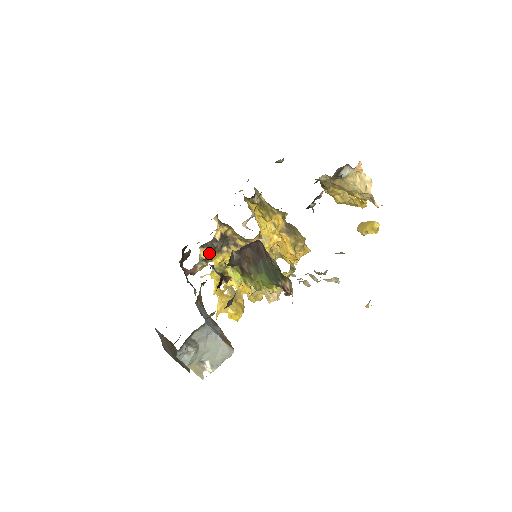
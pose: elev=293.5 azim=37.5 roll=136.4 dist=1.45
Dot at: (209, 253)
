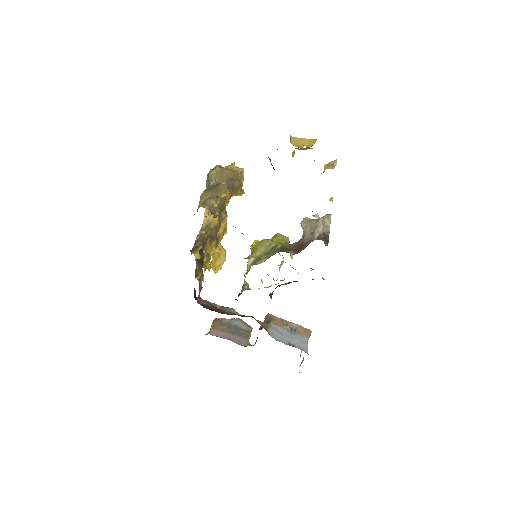
Dot at: (201, 271)
